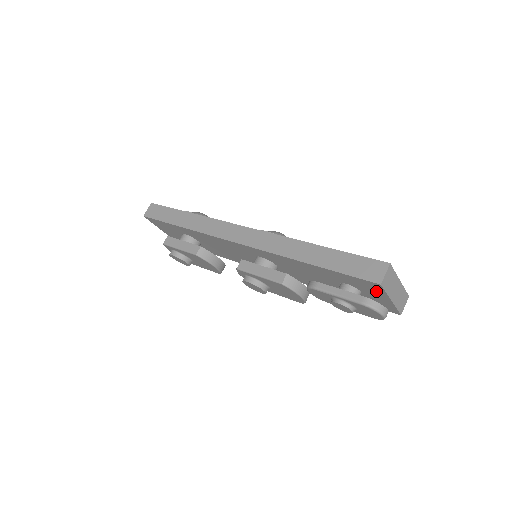
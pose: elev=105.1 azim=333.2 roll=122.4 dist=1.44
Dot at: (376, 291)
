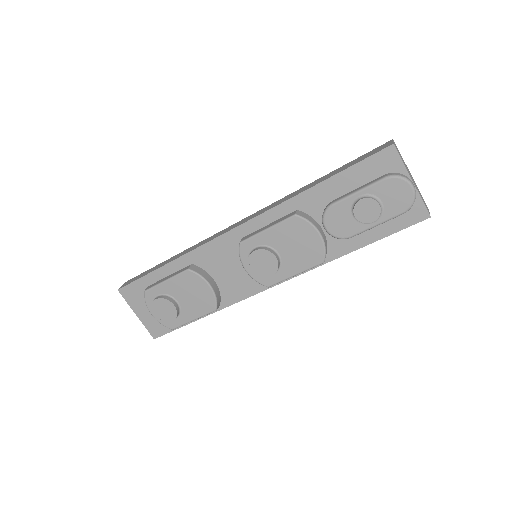
Dot at: (393, 172)
